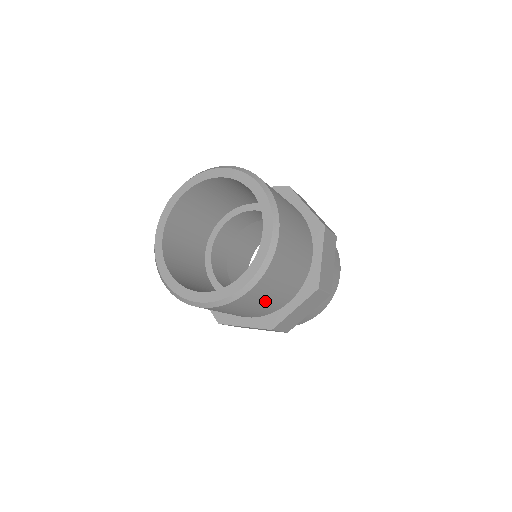
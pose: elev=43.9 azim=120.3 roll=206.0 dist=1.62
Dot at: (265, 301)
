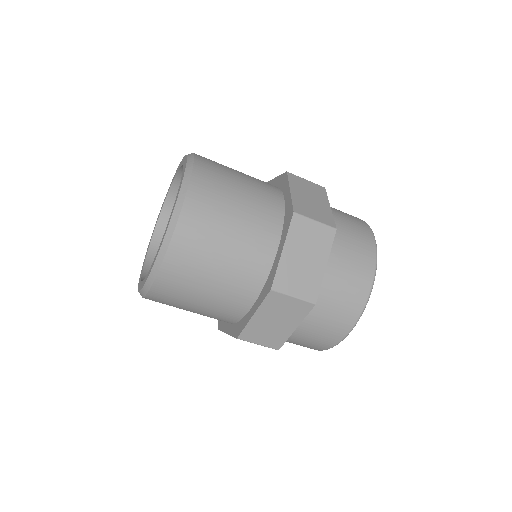
Dot at: (203, 298)
